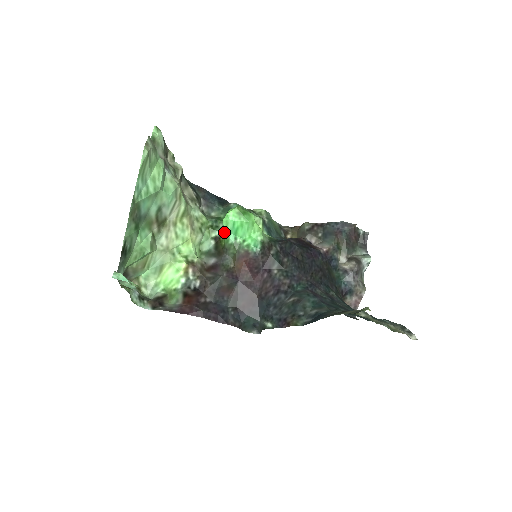
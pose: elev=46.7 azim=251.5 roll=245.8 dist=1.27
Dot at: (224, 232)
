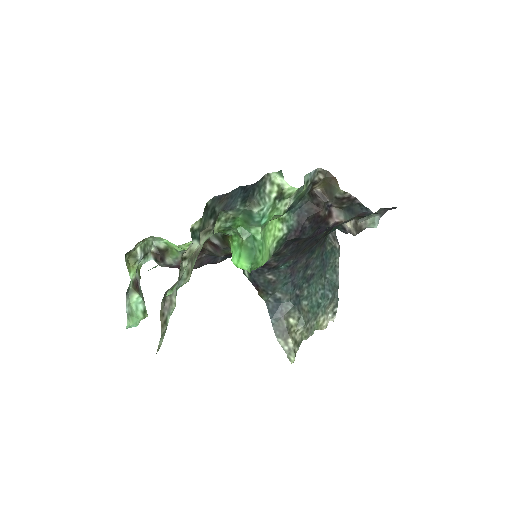
Dot at: occluded
